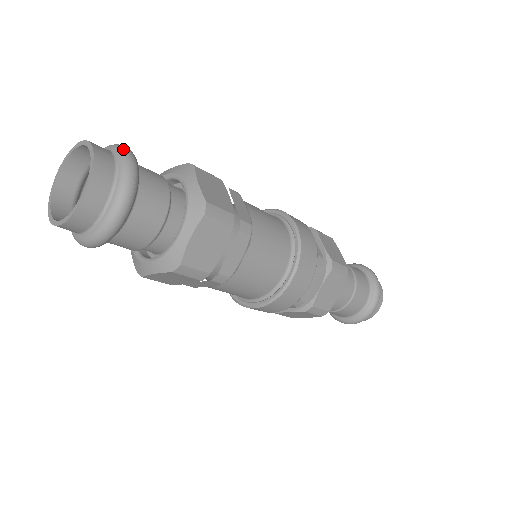
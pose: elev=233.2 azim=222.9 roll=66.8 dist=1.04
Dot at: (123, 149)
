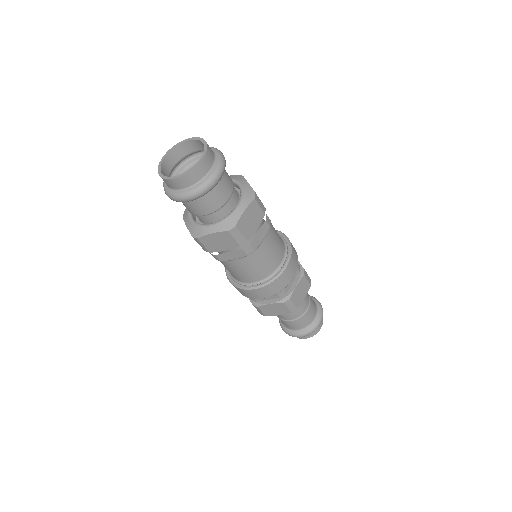
Dot at: (216, 148)
